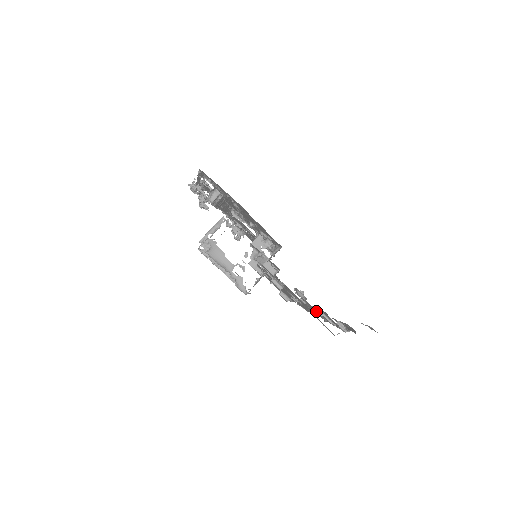
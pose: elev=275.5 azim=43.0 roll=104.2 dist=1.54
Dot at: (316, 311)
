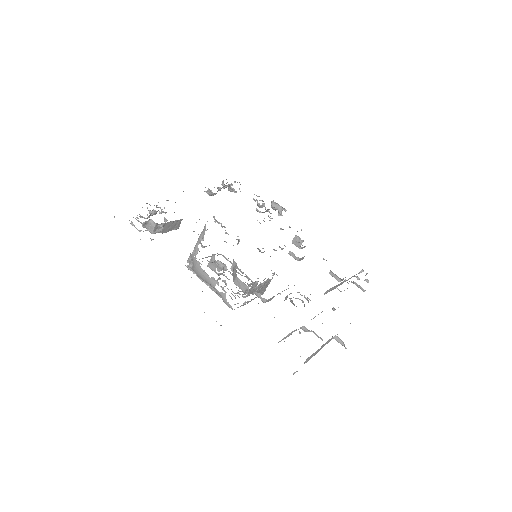
Dot at: (304, 327)
